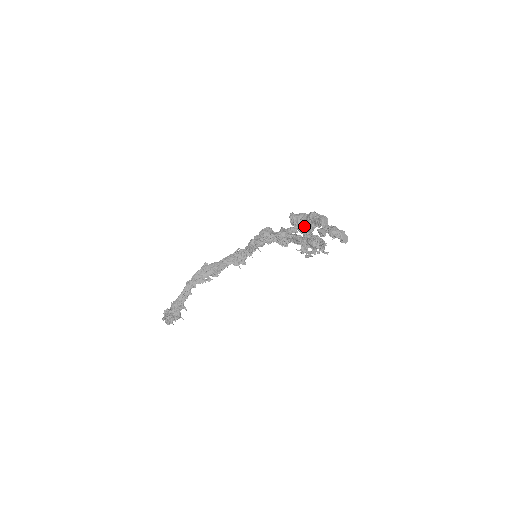
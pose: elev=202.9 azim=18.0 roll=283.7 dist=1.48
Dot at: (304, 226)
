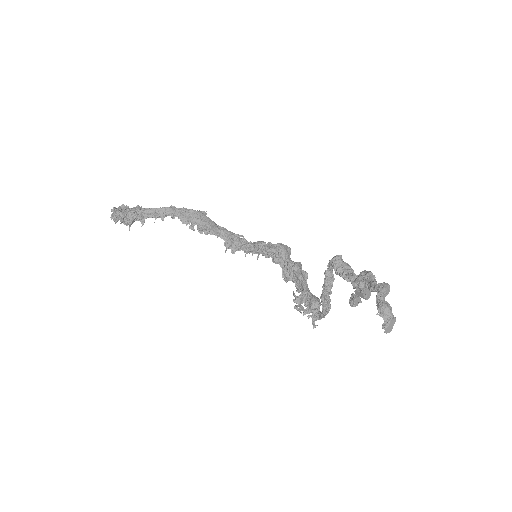
Dot at: (334, 279)
